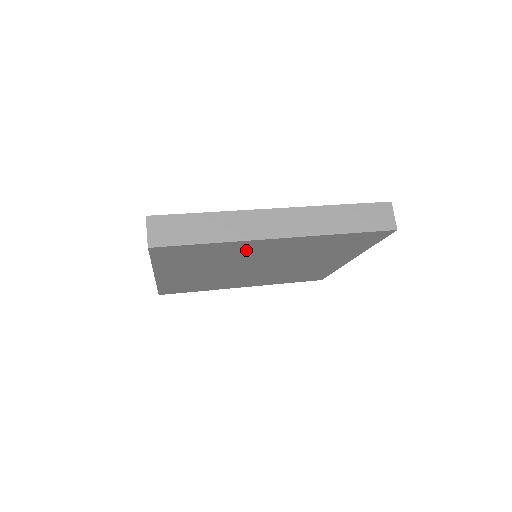
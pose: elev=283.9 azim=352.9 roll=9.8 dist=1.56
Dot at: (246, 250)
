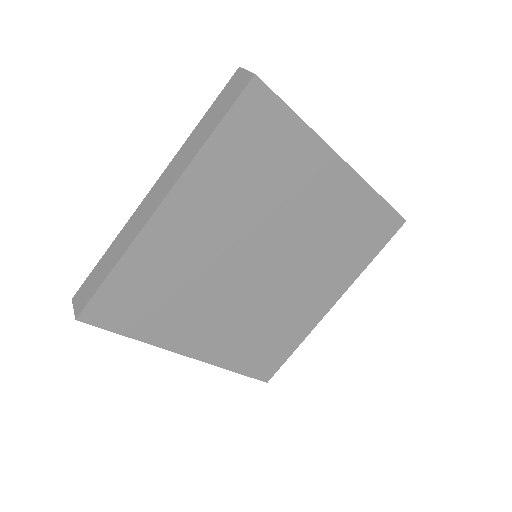
Dot at: (175, 249)
